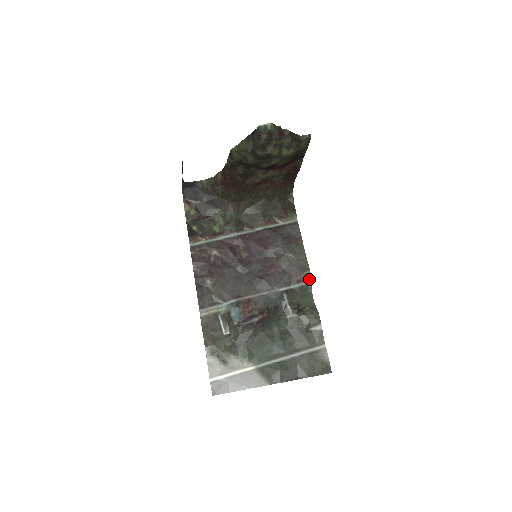
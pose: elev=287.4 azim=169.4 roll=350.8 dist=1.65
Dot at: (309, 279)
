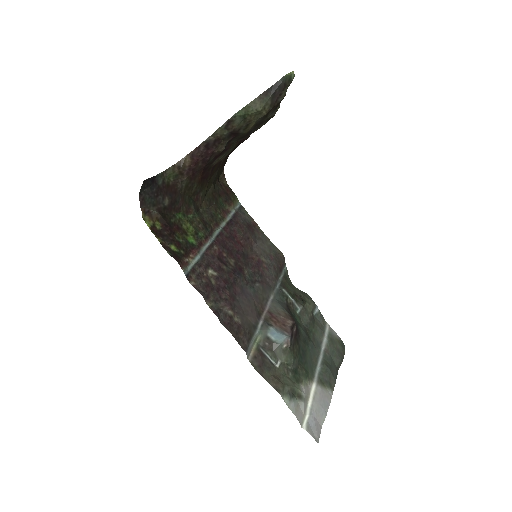
Dot at: (285, 264)
